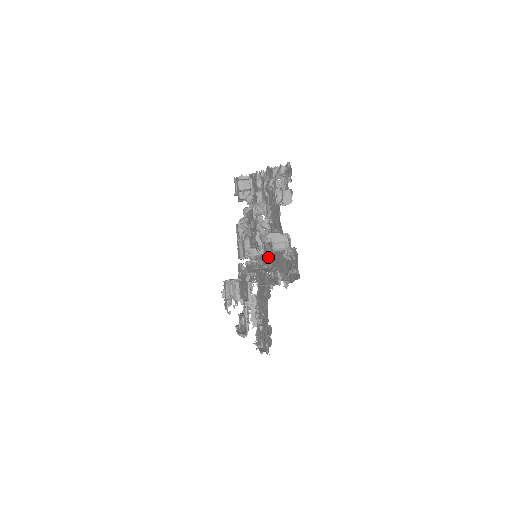
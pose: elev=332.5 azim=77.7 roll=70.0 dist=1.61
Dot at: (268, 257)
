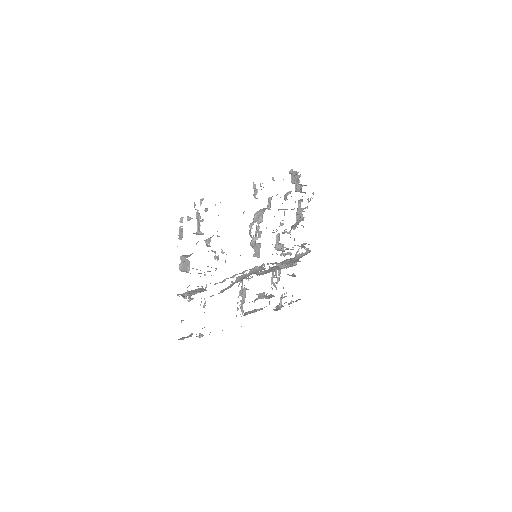
Dot at: occluded
